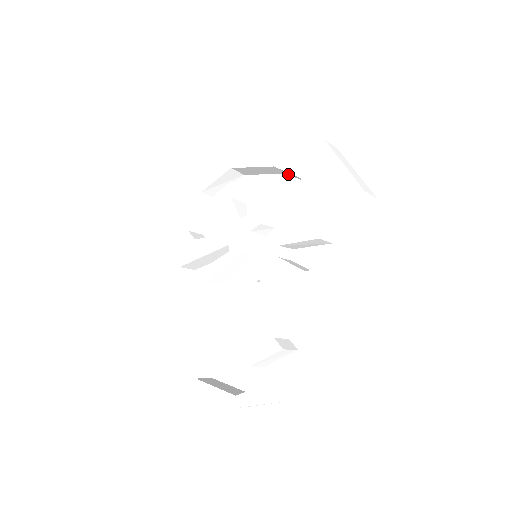
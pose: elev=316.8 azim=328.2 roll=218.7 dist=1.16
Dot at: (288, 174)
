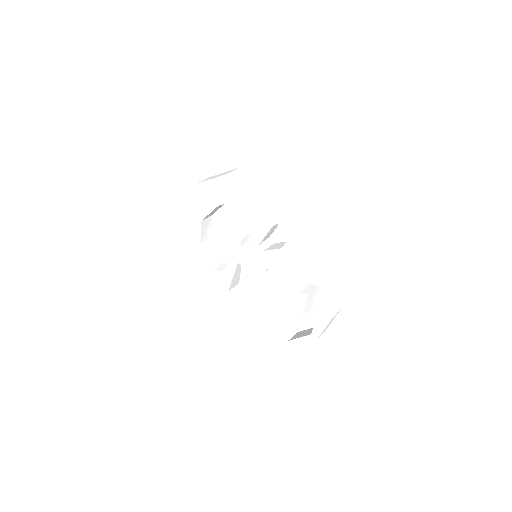
Dot at: occluded
